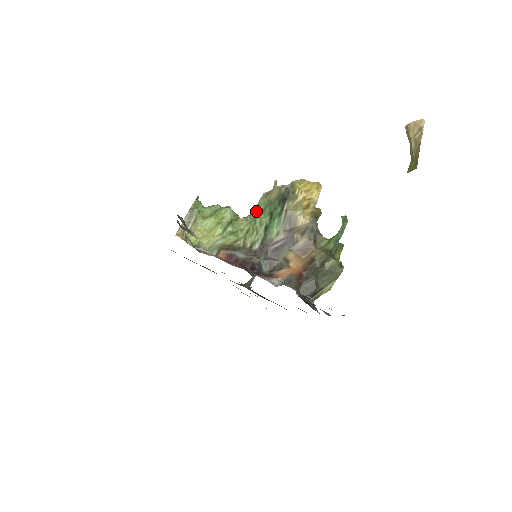
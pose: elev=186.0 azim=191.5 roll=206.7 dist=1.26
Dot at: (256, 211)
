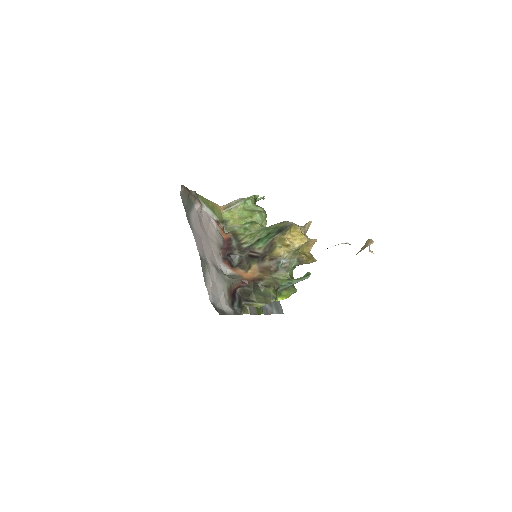
Dot at: (269, 227)
